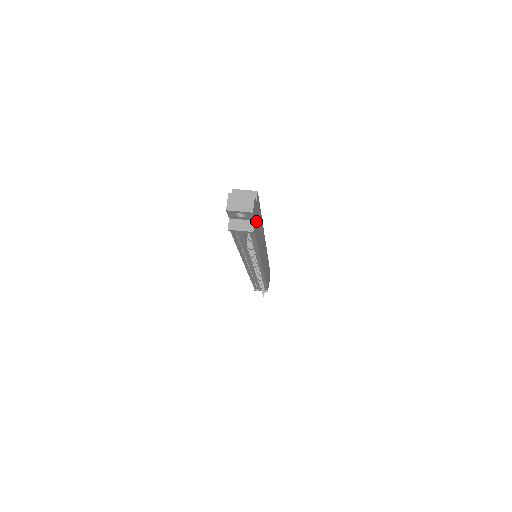
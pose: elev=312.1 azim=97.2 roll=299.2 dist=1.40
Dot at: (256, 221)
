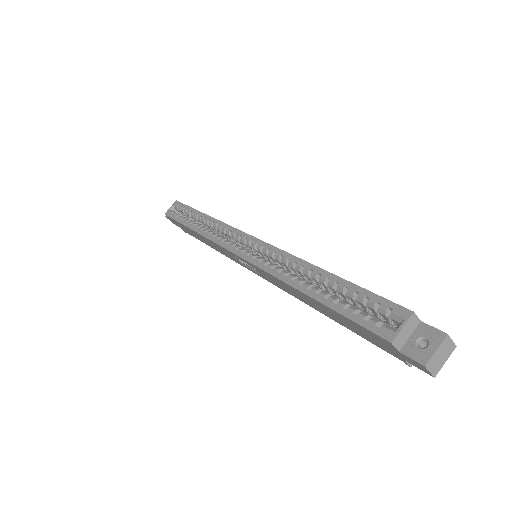
Dot at: occluded
